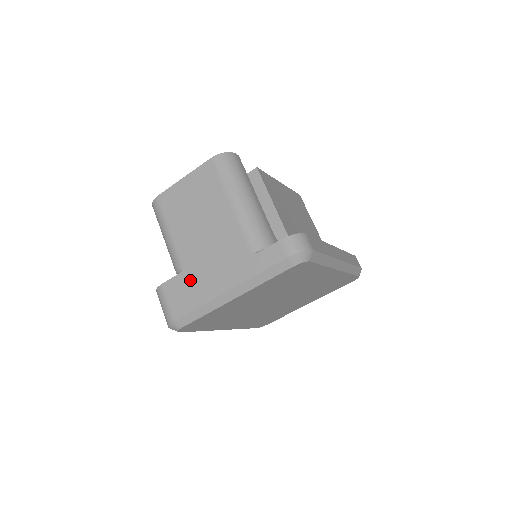
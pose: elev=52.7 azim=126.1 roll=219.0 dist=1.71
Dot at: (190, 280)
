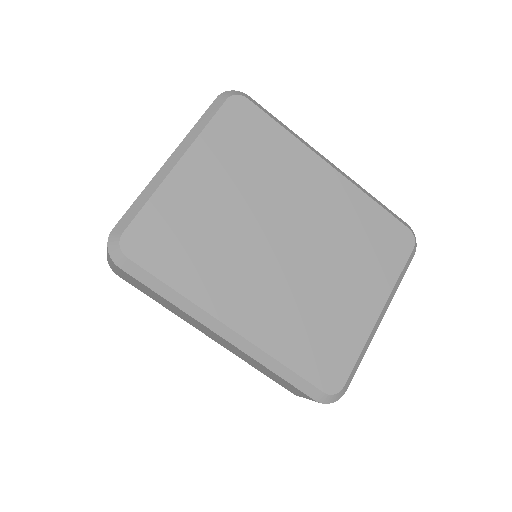
Dot at: occluded
